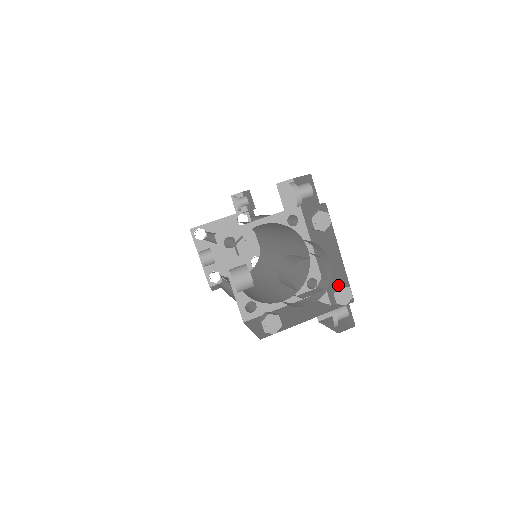
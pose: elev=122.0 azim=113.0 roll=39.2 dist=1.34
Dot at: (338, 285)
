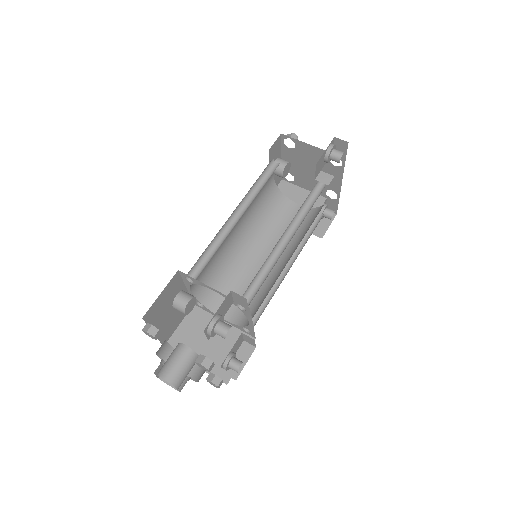
Dot at: (212, 379)
